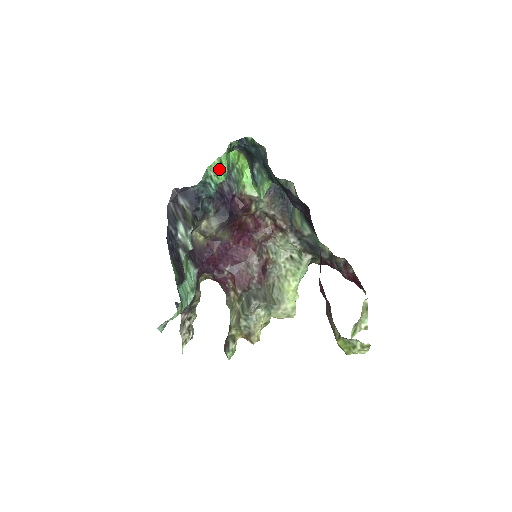
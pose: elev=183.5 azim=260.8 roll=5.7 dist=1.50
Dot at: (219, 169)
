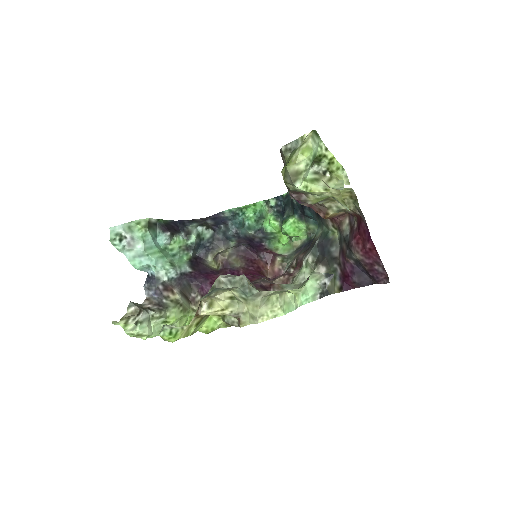
Dot at: (251, 207)
